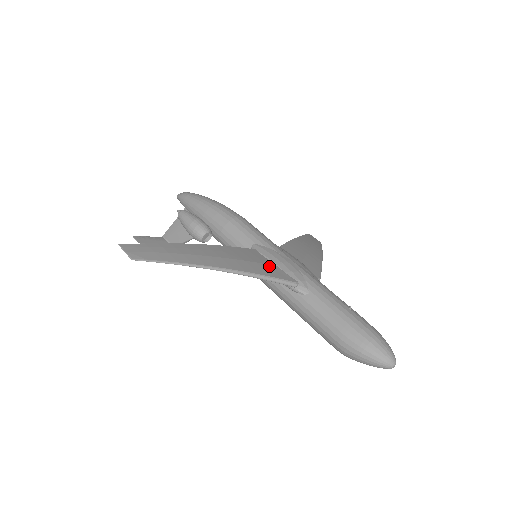
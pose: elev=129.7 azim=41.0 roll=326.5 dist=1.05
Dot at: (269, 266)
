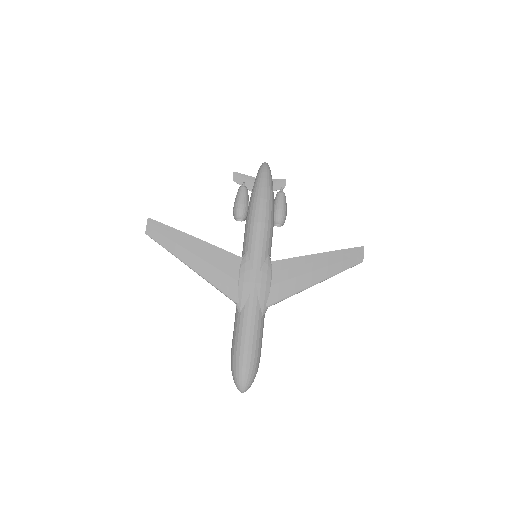
Dot at: (230, 279)
